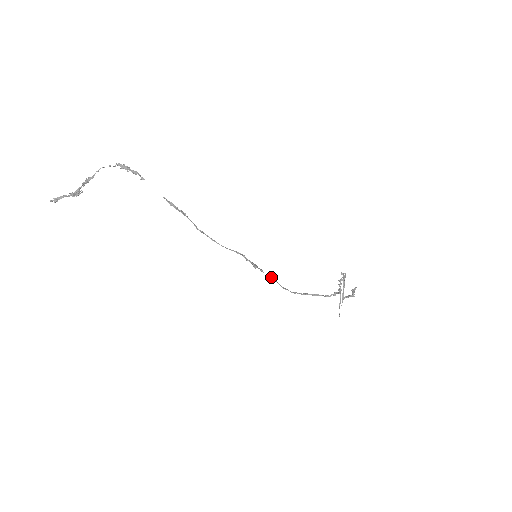
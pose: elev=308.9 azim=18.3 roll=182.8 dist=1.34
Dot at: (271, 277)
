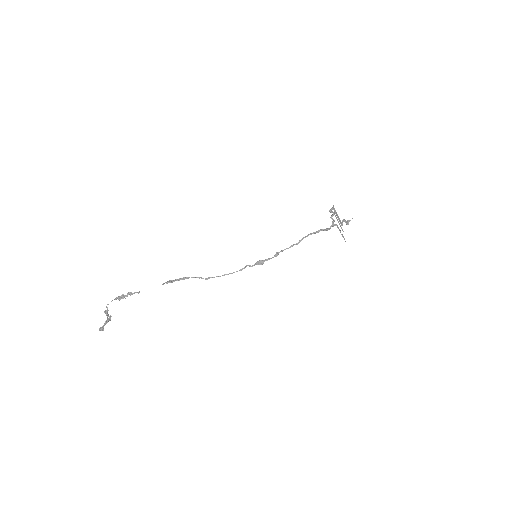
Dot at: (277, 254)
